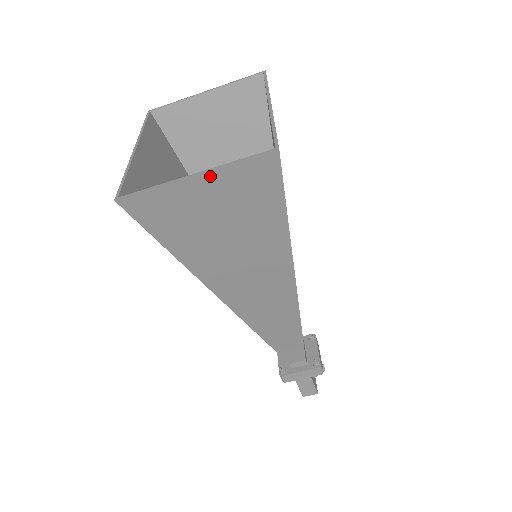
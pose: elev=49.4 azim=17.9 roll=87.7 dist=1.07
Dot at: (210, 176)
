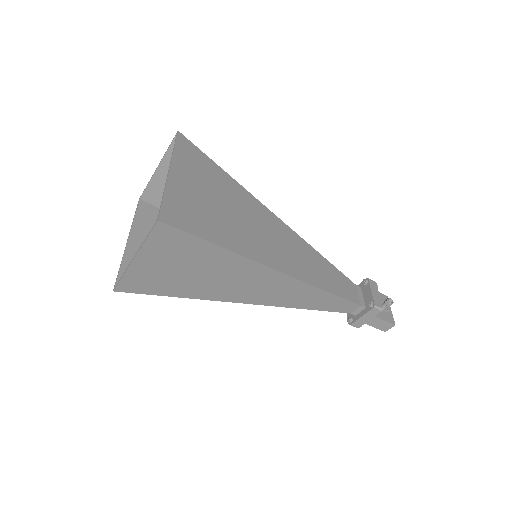
Dot at: (142, 254)
